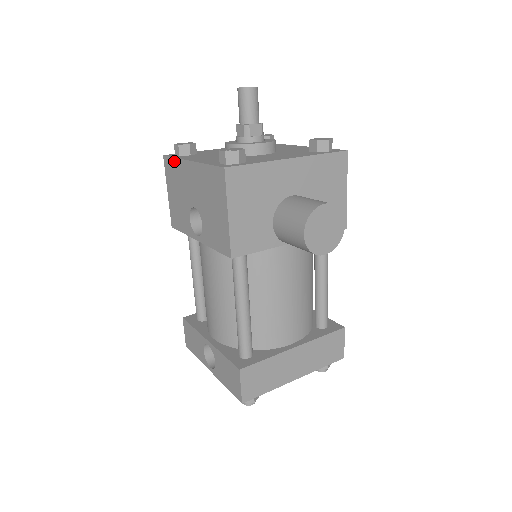
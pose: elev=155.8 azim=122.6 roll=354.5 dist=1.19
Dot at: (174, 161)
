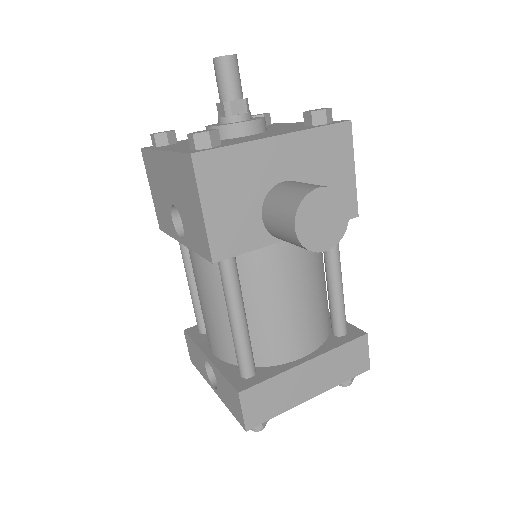
Dot at: (150, 153)
